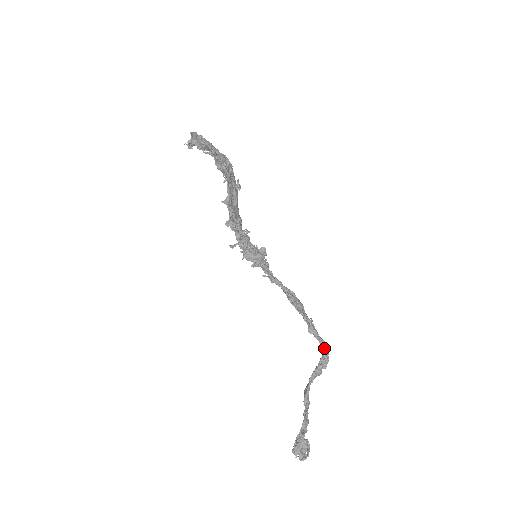
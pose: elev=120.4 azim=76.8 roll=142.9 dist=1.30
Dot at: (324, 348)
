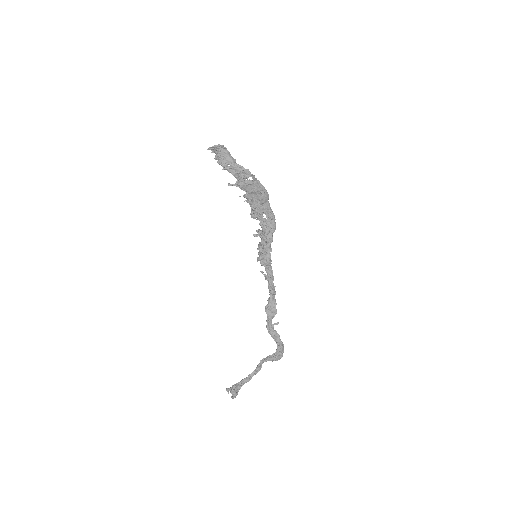
Dot at: (277, 348)
